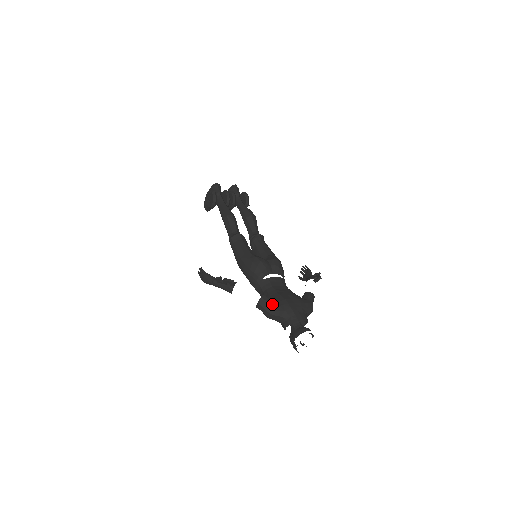
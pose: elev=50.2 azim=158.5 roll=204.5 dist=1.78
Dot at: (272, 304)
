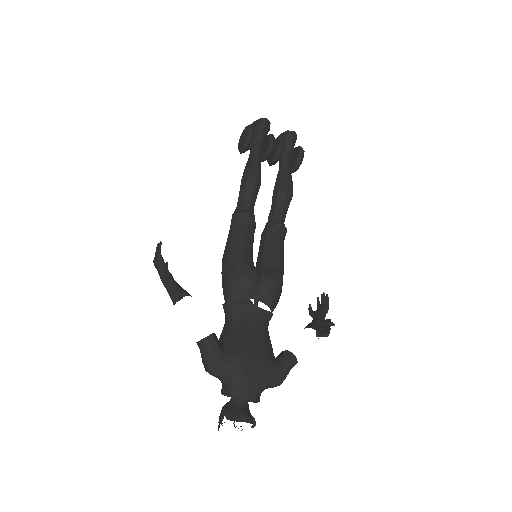
Dot at: (217, 355)
